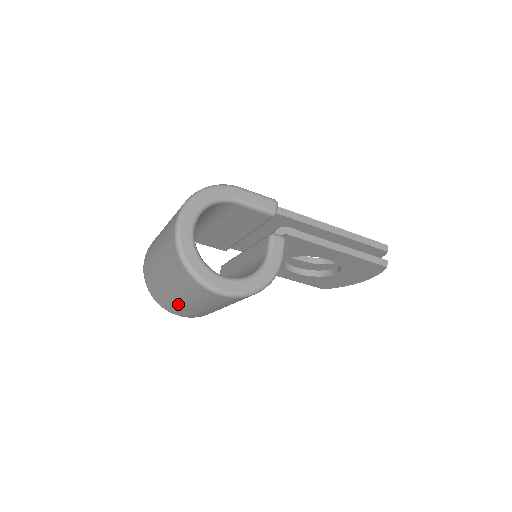
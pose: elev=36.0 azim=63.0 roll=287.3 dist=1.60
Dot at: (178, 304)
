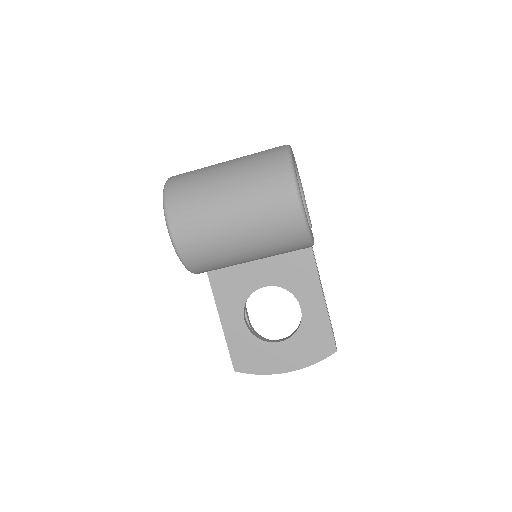
Dot at: (209, 202)
